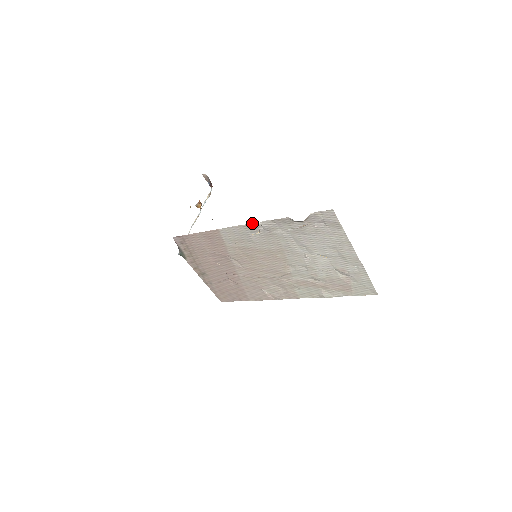
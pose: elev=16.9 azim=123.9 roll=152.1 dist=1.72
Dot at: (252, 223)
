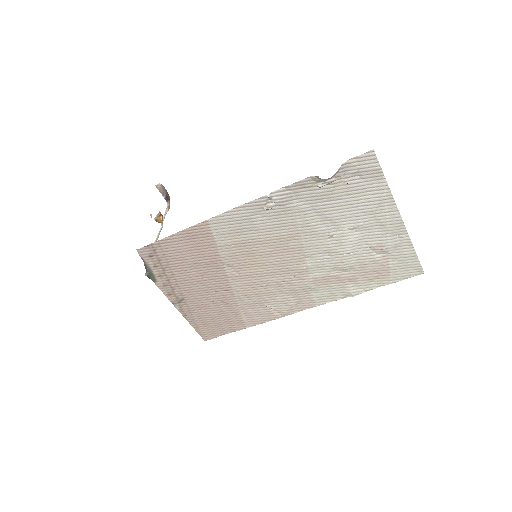
Dot at: occluded
